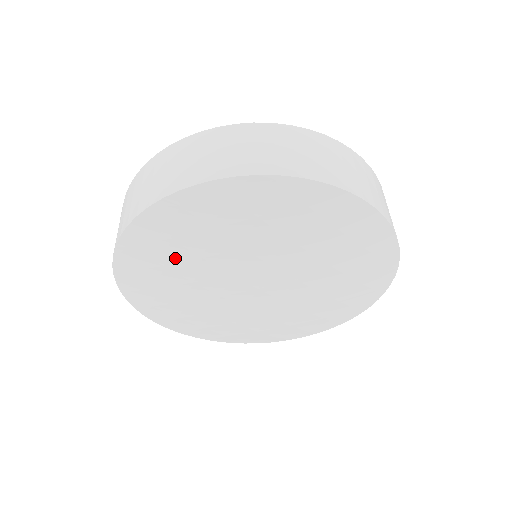
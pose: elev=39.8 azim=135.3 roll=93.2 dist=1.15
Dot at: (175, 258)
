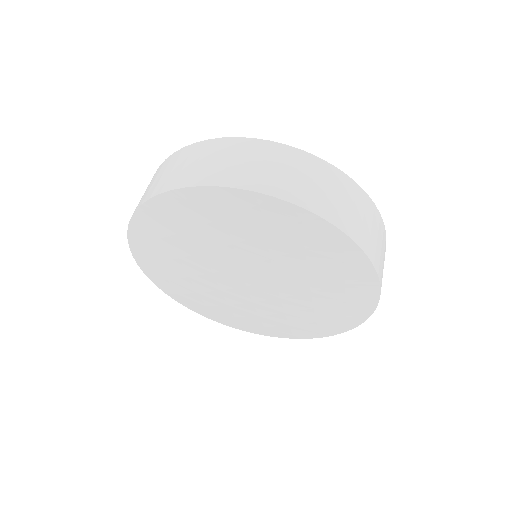
Dot at: (211, 230)
